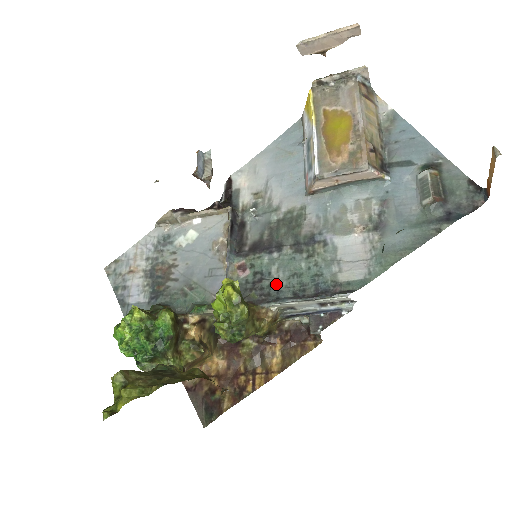
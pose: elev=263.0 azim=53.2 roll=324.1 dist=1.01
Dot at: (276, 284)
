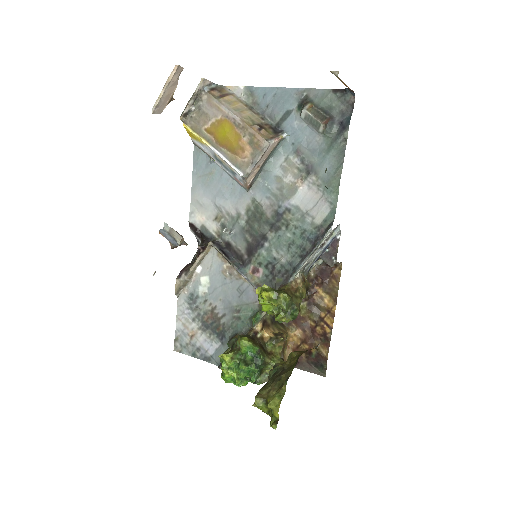
Dot at: (285, 261)
